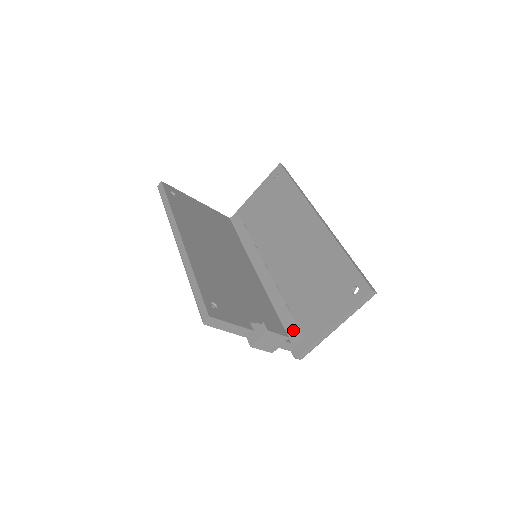
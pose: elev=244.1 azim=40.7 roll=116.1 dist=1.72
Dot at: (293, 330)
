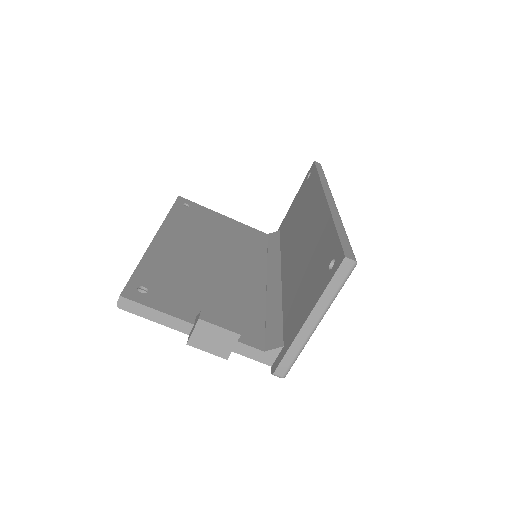
Dot at: (274, 337)
